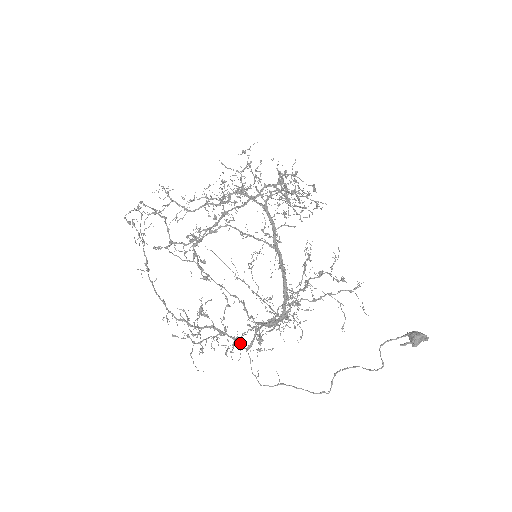
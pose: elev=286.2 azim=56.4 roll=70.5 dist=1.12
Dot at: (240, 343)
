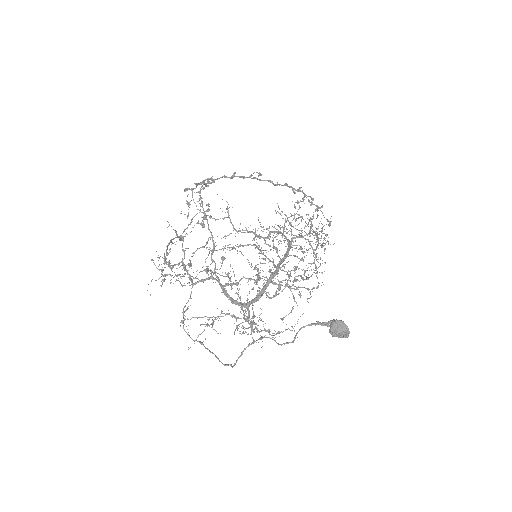
Dot at: (192, 280)
